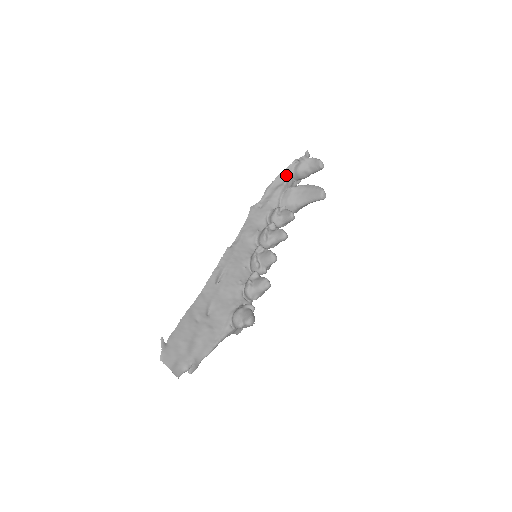
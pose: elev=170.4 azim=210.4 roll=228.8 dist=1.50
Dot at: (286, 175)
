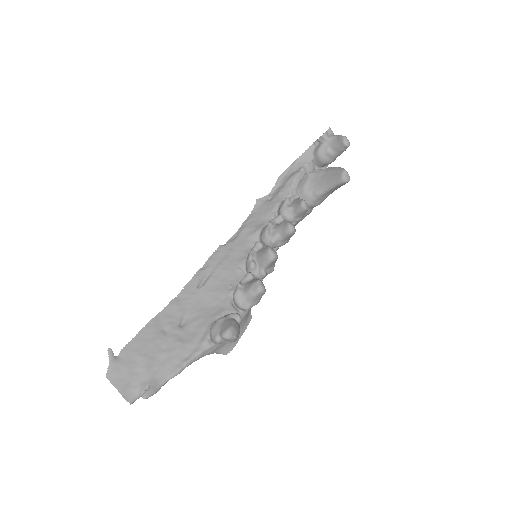
Dot at: (304, 160)
